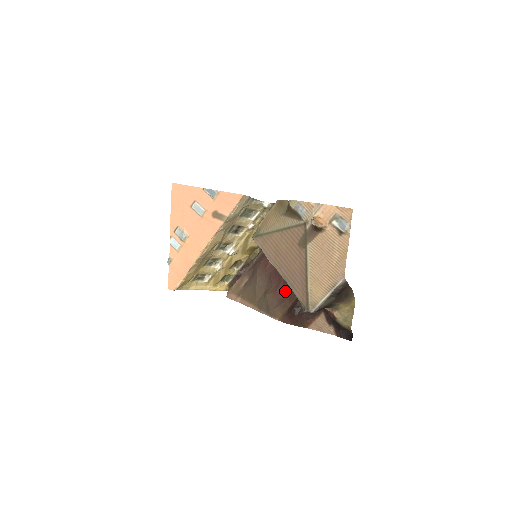
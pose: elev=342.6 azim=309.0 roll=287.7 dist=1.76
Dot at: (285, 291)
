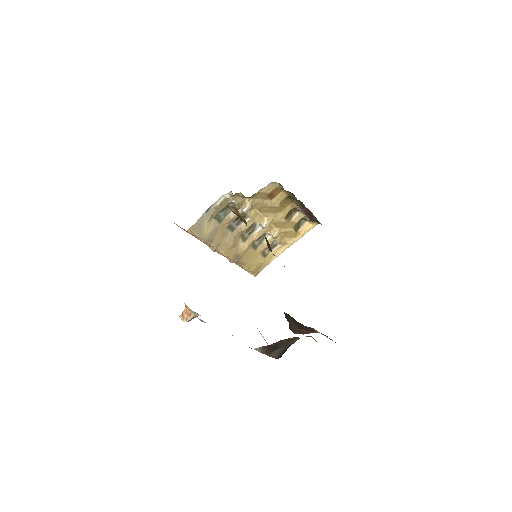
Dot at: occluded
